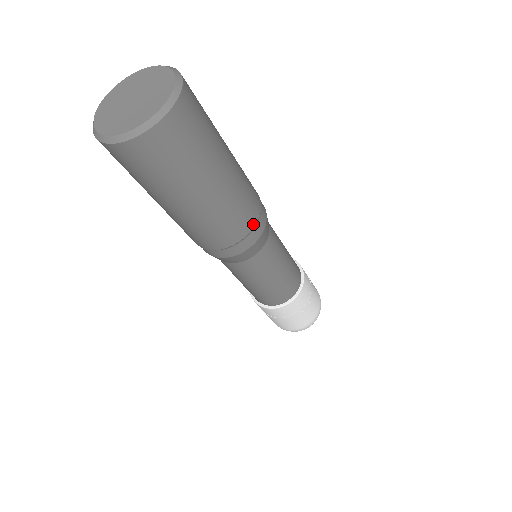
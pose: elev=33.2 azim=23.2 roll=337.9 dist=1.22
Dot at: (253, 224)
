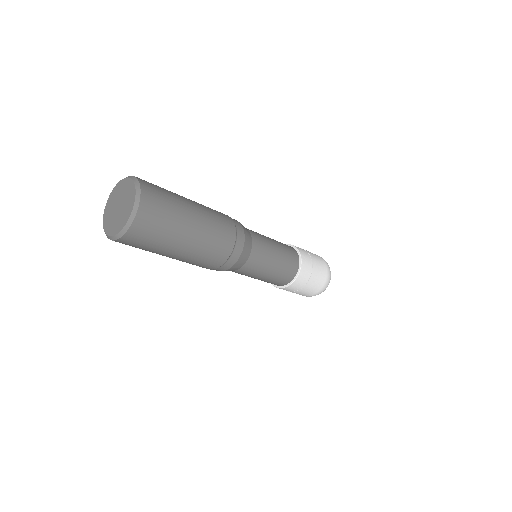
Dot at: (232, 244)
